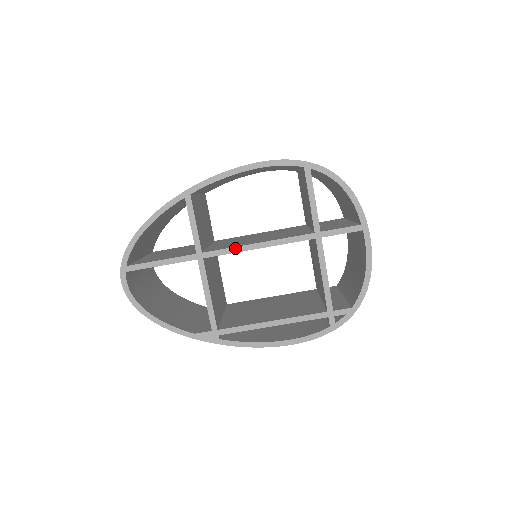
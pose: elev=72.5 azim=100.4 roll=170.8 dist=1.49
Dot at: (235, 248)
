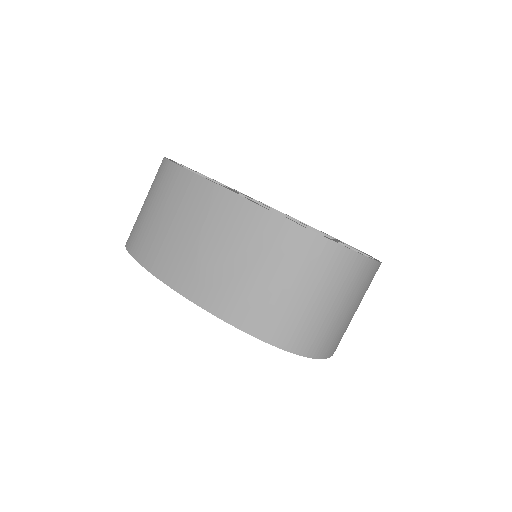
Dot at: (267, 206)
